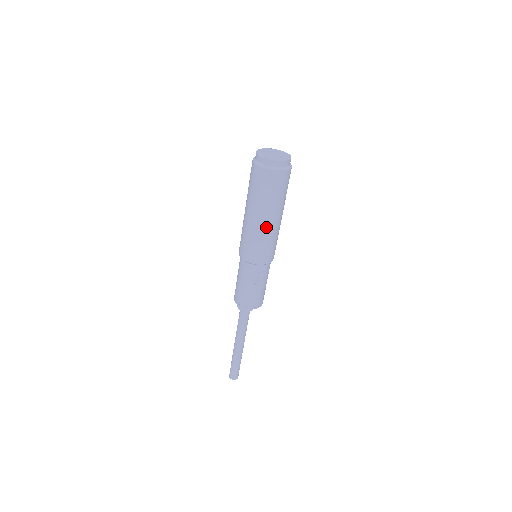
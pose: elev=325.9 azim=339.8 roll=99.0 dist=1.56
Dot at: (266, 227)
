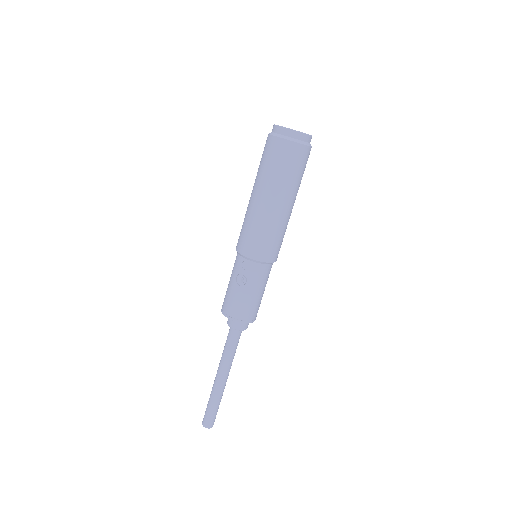
Dot at: (258, 207)
